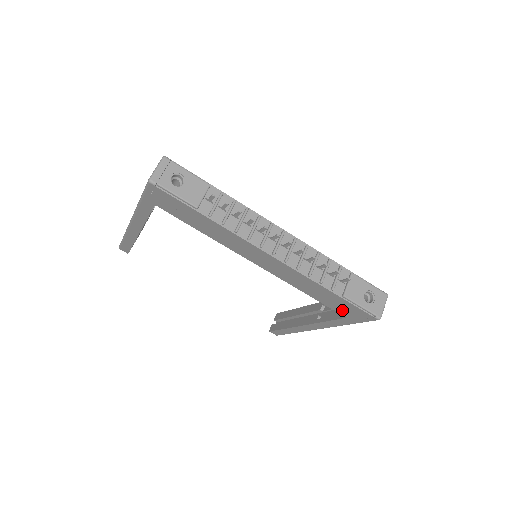
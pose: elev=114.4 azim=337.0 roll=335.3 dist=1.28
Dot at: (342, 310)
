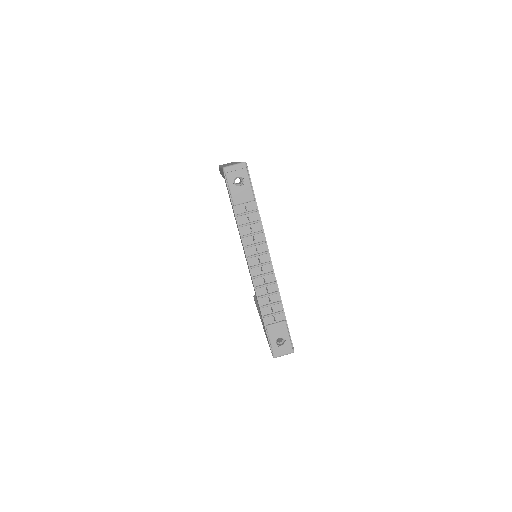
Dot at: occluded
